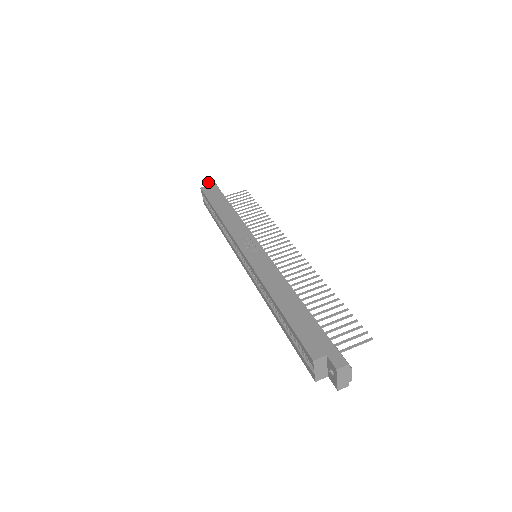
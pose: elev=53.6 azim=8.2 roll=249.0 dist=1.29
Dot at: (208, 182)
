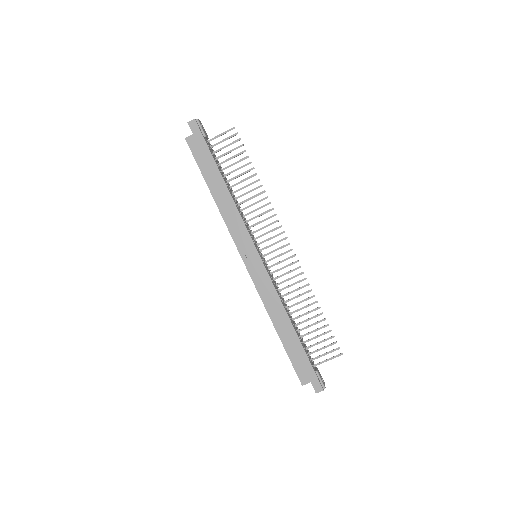
Dot at: (191, 127)
